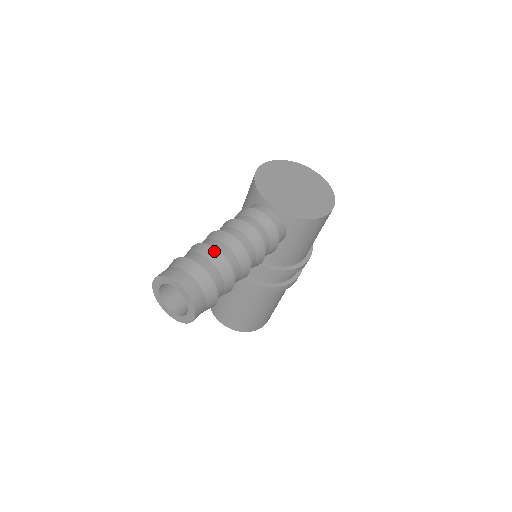
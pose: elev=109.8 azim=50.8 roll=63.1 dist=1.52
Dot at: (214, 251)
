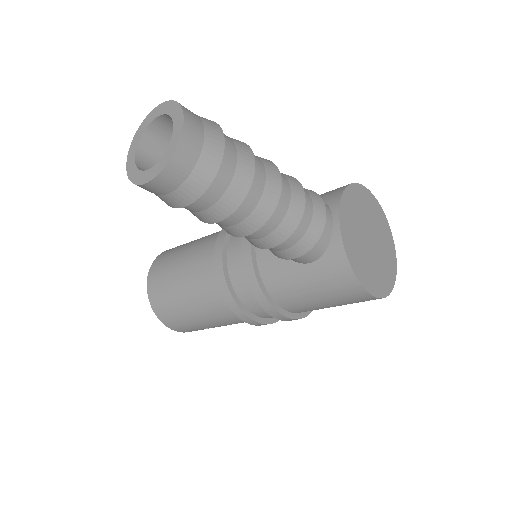
Dot at: (251, 162)
